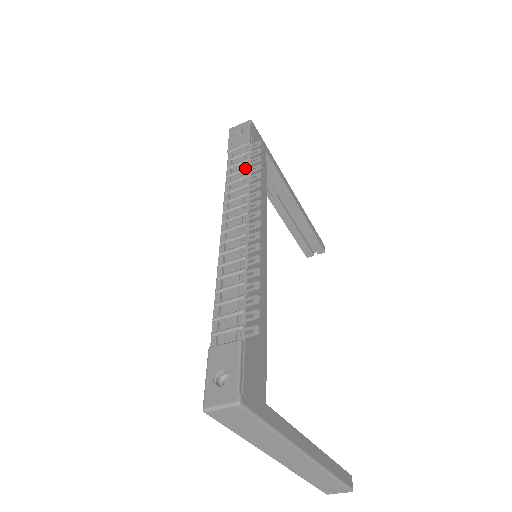
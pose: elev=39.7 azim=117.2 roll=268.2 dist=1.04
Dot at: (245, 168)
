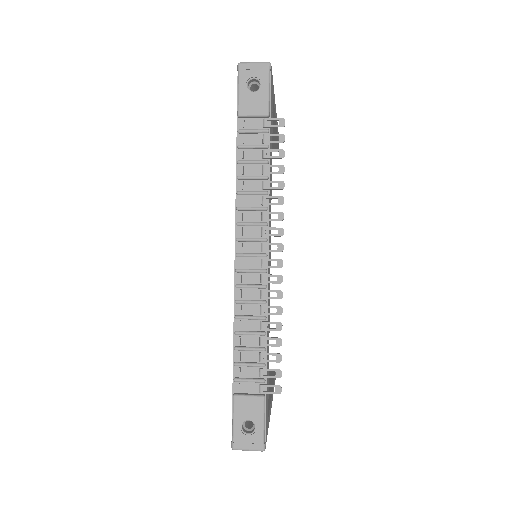
Dot at: (264, 162)
